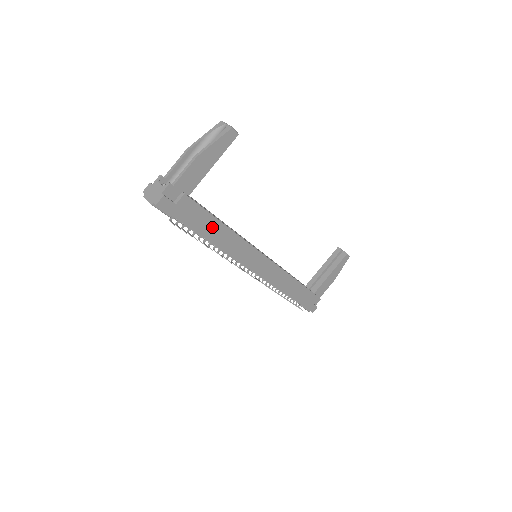
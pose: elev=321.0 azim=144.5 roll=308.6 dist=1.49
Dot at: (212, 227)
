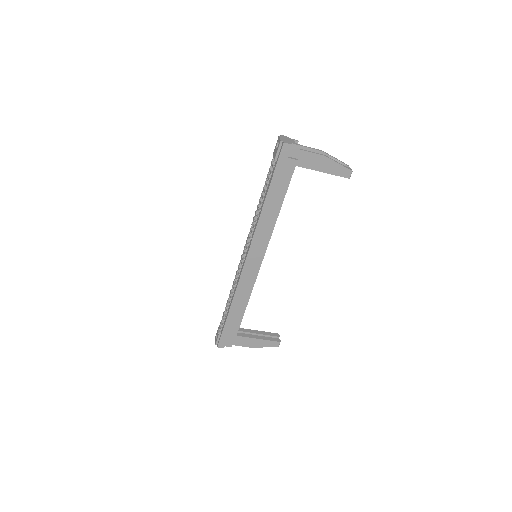
Dot at: (277, 197)
